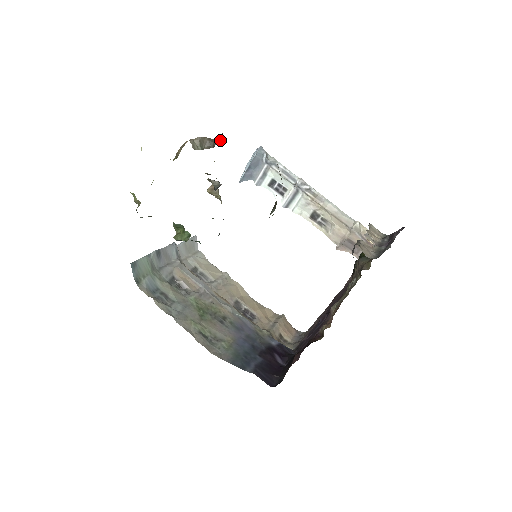
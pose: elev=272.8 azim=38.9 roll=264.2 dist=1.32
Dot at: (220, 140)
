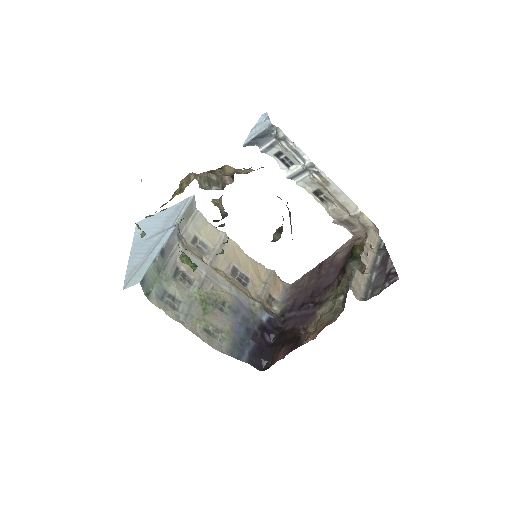
Dot at: (230, 181)
